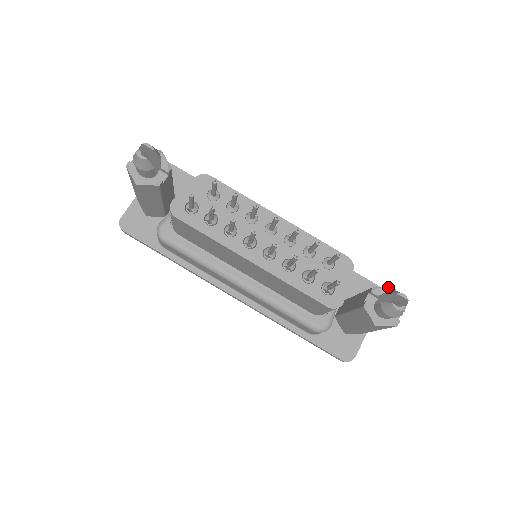
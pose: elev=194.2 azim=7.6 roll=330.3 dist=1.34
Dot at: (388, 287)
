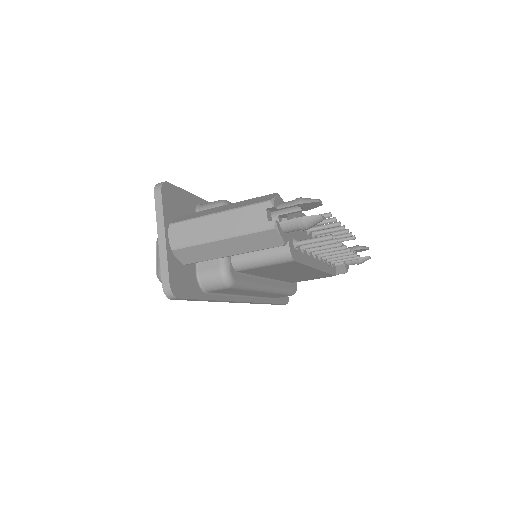
Dot at: (342, 243)
